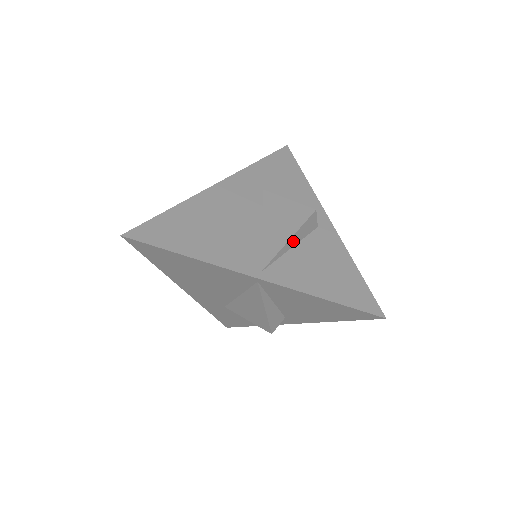
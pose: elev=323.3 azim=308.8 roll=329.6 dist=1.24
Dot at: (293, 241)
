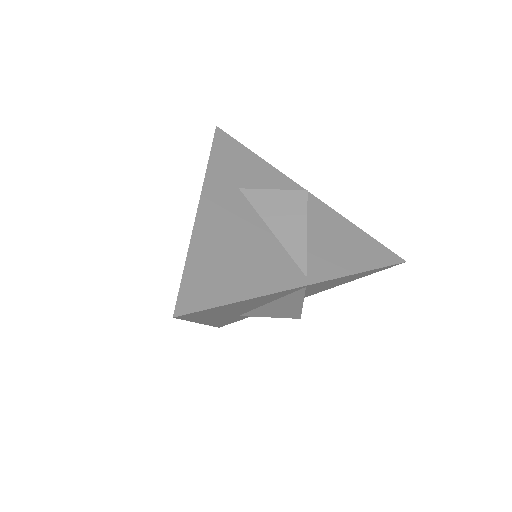
Dot at: occluded
